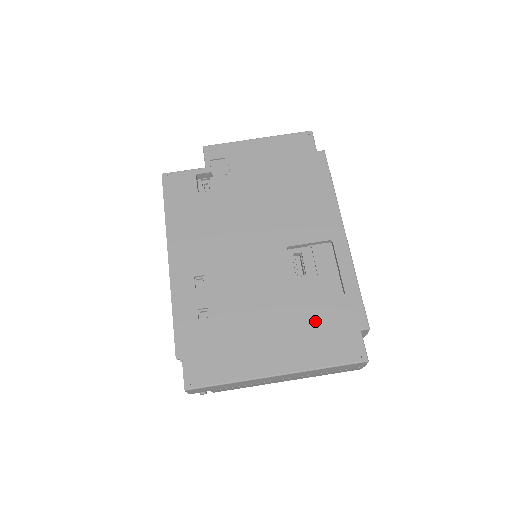
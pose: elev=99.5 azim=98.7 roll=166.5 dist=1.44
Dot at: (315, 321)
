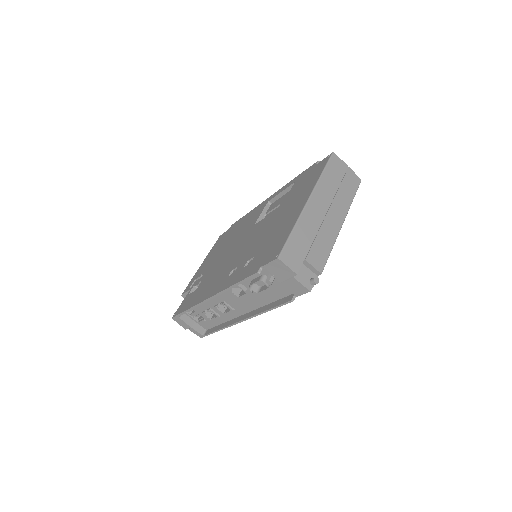
Dot at: (296, 191)
